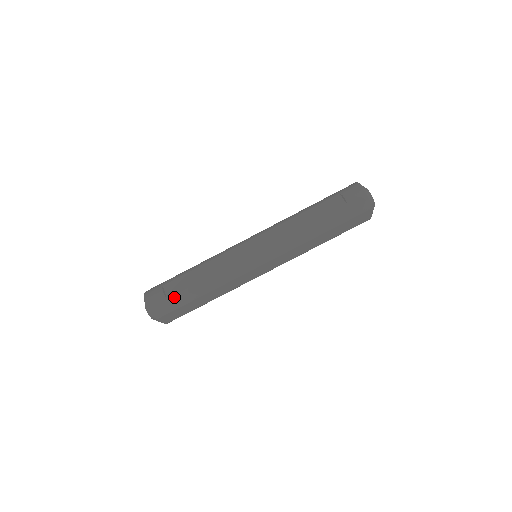
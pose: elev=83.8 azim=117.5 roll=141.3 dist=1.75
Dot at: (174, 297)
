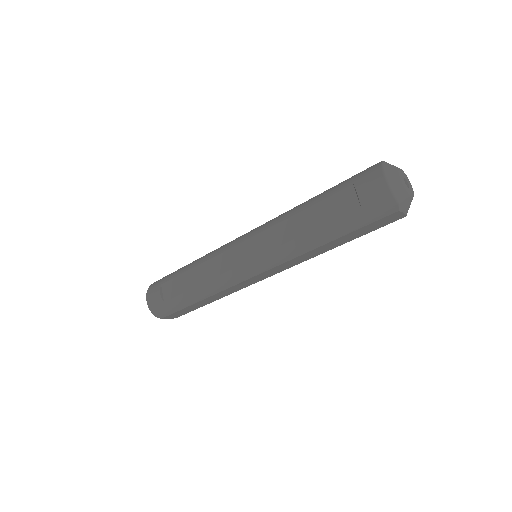
Dot at: (170, 301)
